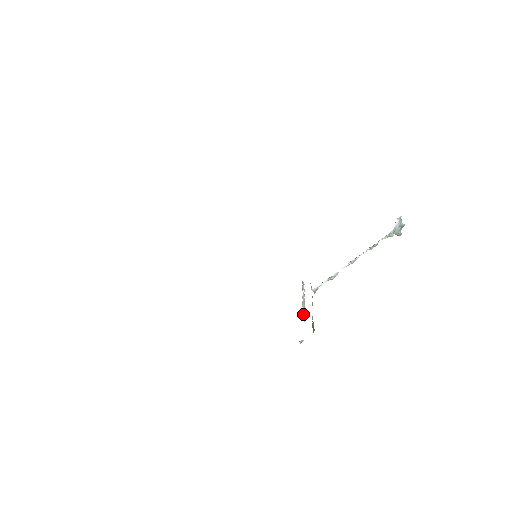
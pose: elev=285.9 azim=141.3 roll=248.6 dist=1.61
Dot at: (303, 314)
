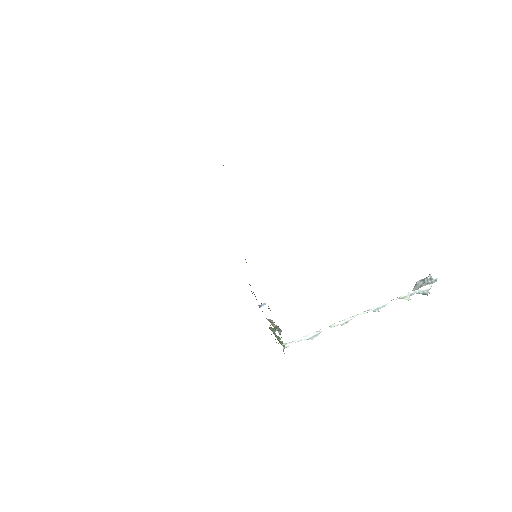
Dot at: occluded
